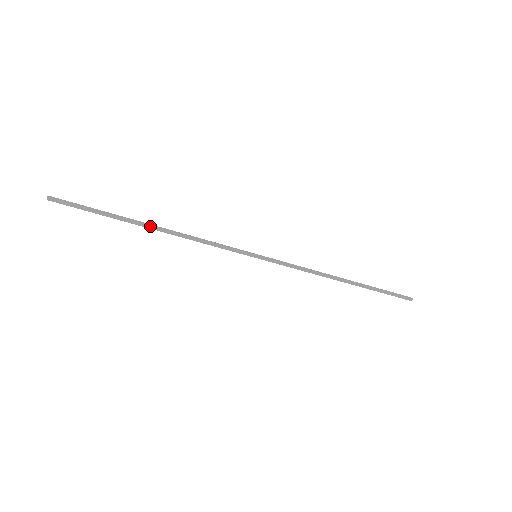
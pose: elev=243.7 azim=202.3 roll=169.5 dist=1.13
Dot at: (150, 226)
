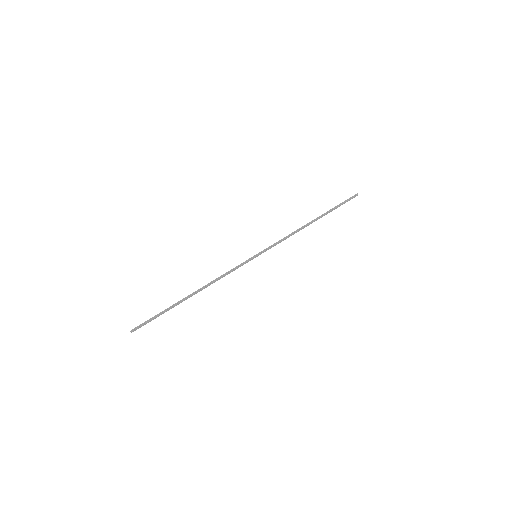
Dot at: (191, 296)
